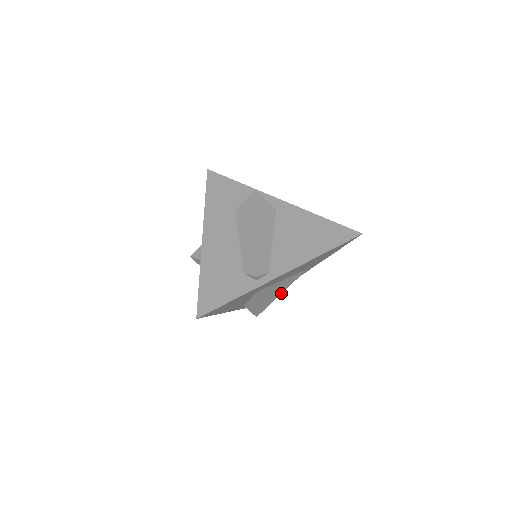
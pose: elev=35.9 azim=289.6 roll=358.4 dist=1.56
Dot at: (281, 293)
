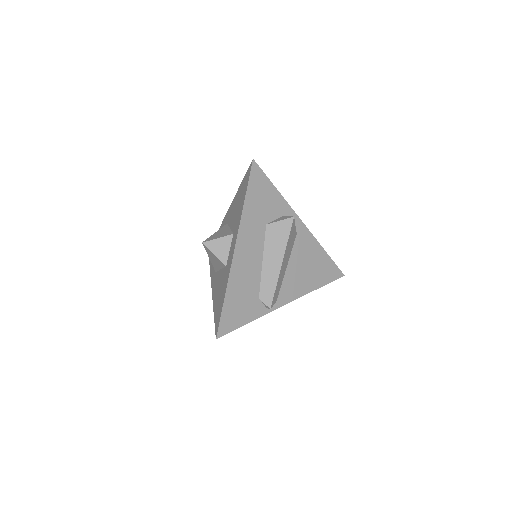
Dot at: occluded
